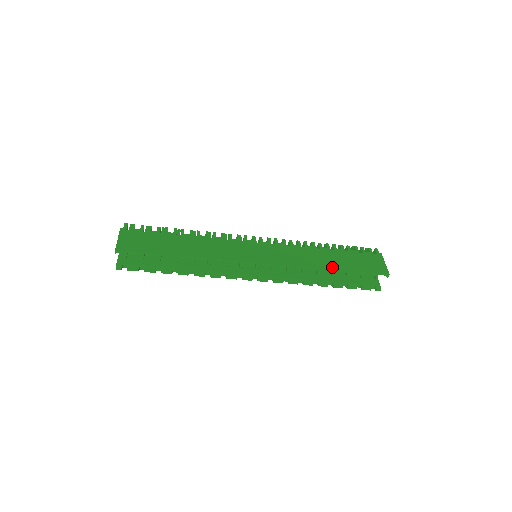
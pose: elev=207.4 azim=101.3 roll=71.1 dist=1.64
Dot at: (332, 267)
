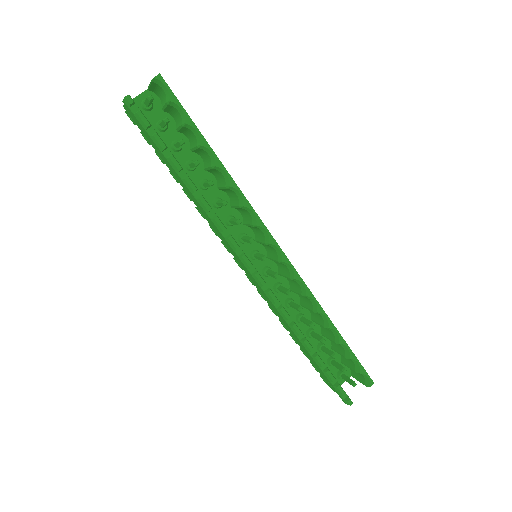
Dot at: (333, 325)
